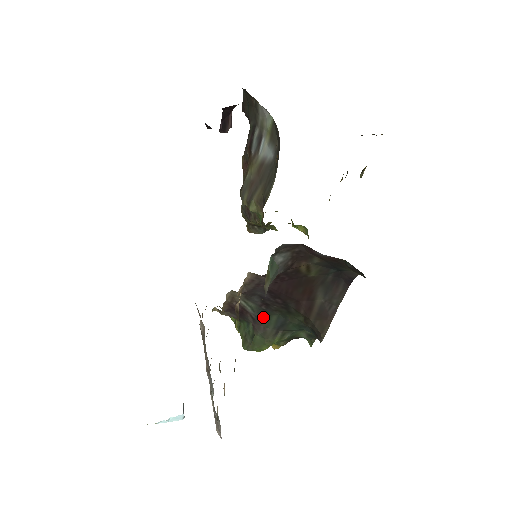
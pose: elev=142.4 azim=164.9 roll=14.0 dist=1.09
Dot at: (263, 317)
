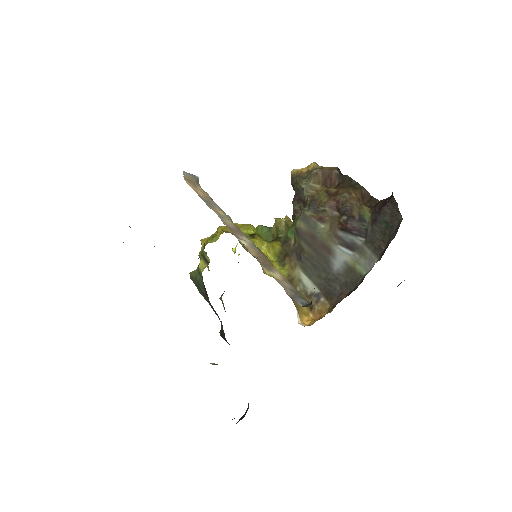
Dot at: (212, 306)
